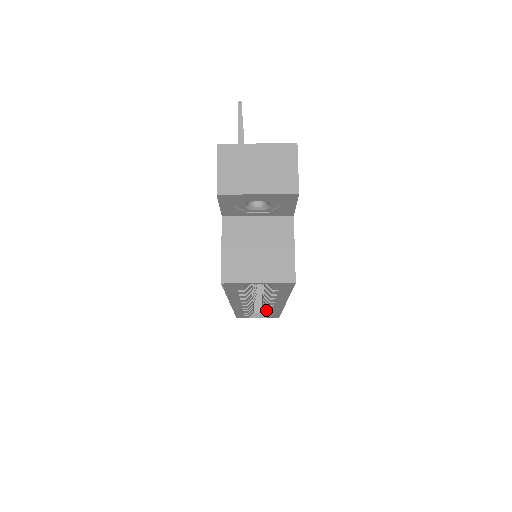
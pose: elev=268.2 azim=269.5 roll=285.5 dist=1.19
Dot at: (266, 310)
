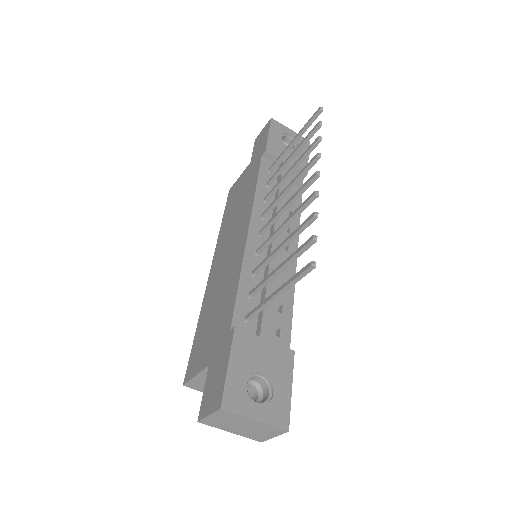
Dot at: occluded
